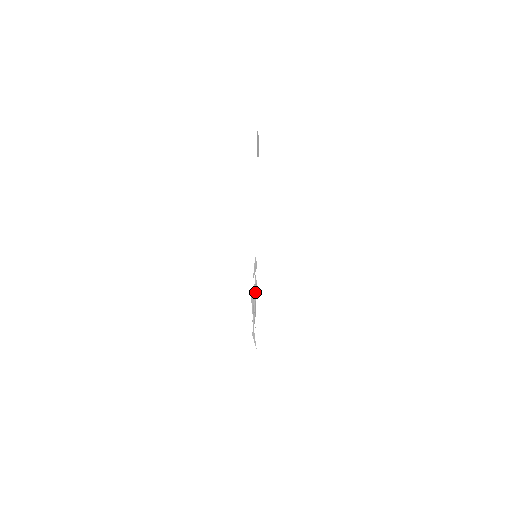
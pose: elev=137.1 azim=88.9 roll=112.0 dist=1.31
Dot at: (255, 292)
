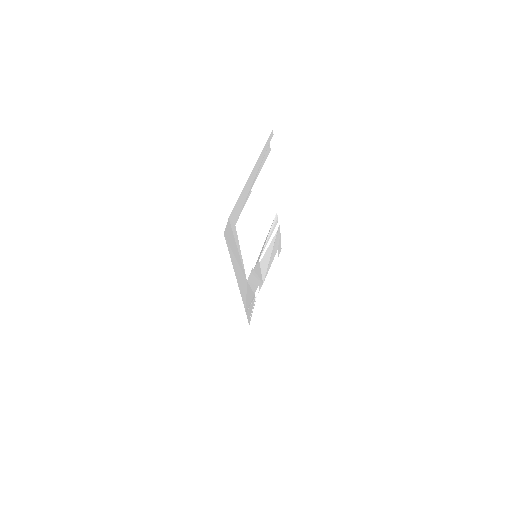
Dot at: (272, 246)
